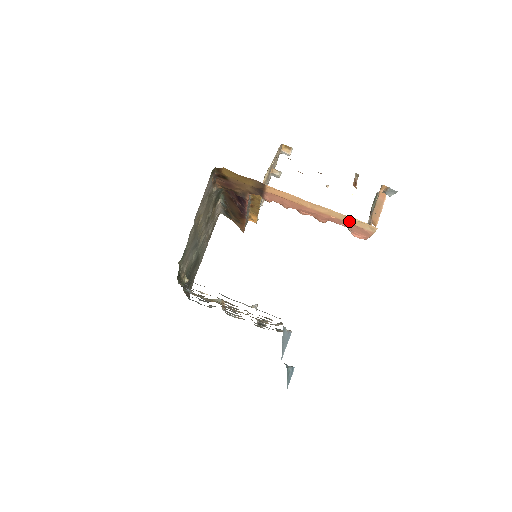
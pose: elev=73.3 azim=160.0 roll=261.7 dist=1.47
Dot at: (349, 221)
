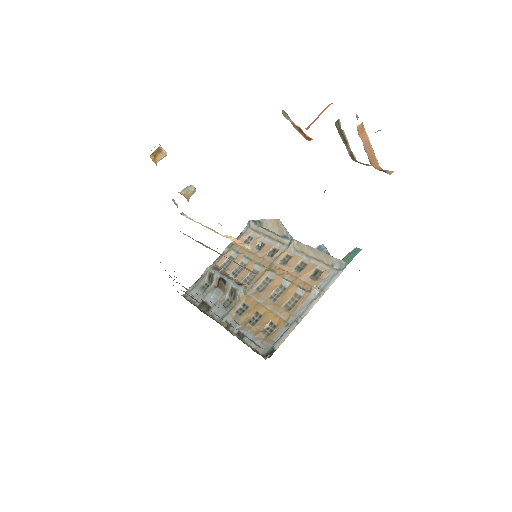
Dot at: occluded
